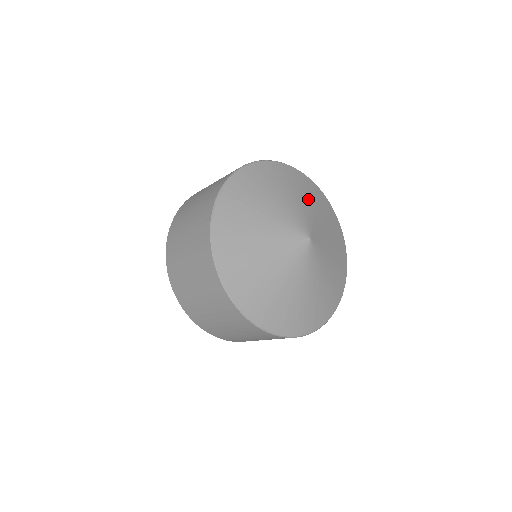
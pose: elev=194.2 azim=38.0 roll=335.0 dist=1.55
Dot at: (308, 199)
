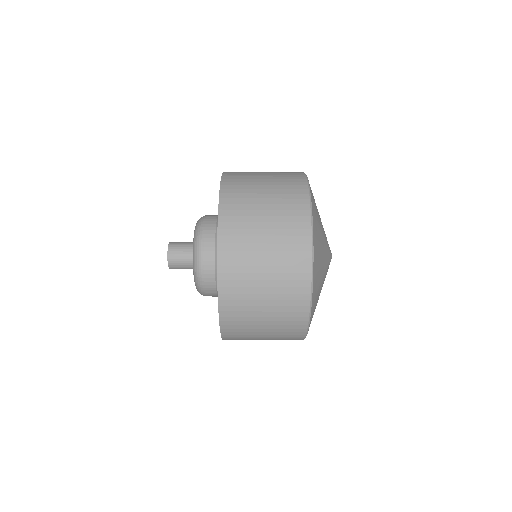
Dot at: occluded
